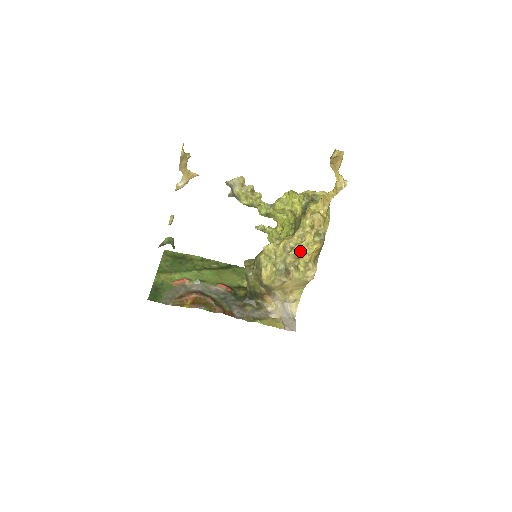
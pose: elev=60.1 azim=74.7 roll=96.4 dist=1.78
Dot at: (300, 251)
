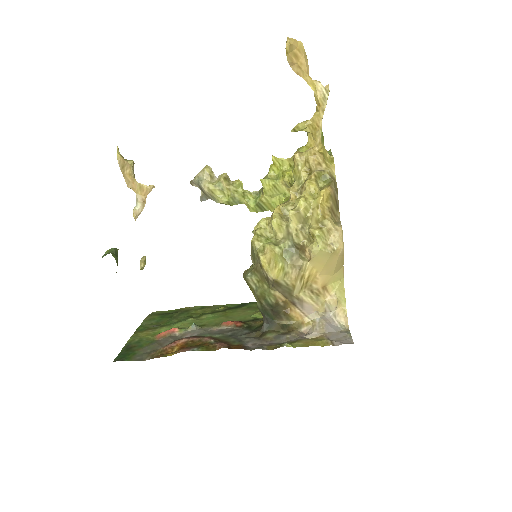
Dot at: (302, 206)
